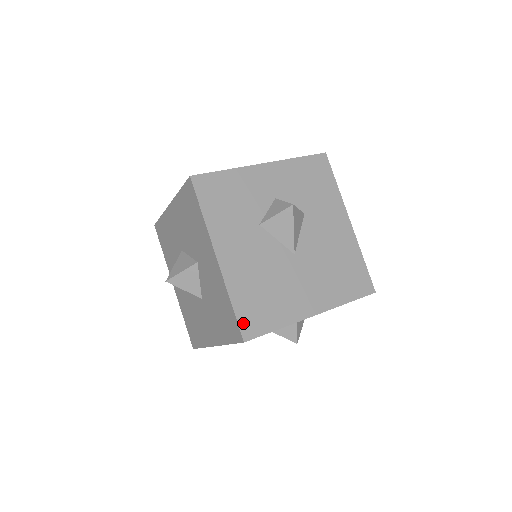
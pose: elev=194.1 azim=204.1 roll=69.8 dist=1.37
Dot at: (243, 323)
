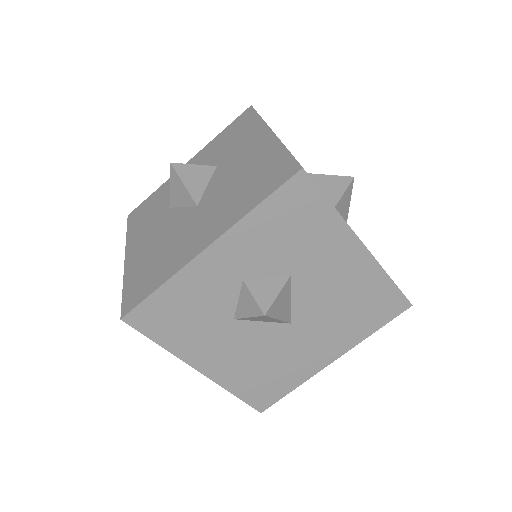
Dot at: (254, 402)
